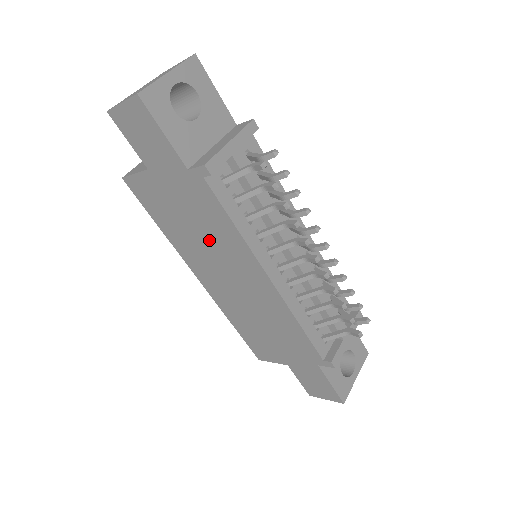
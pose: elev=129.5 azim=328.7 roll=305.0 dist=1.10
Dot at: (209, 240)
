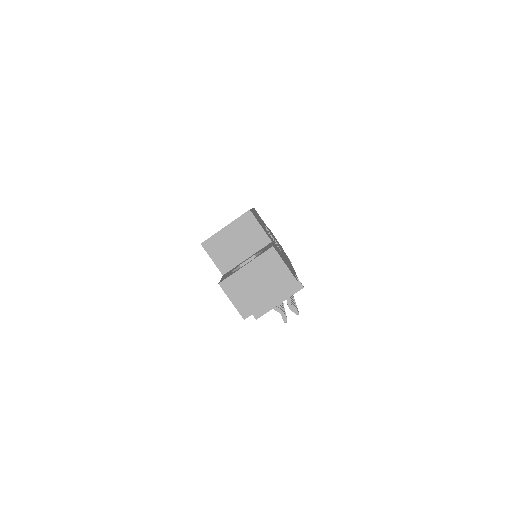
Dot at: occluded
